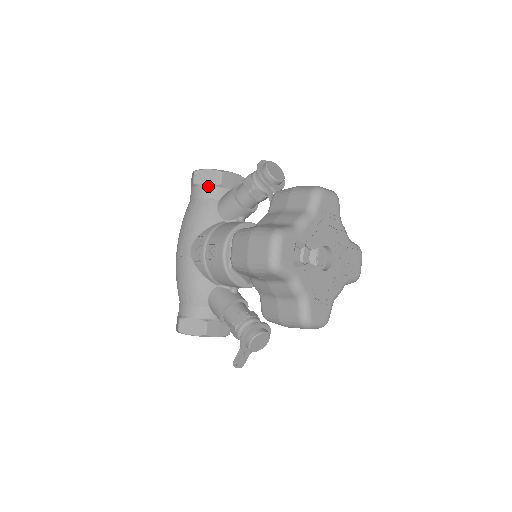
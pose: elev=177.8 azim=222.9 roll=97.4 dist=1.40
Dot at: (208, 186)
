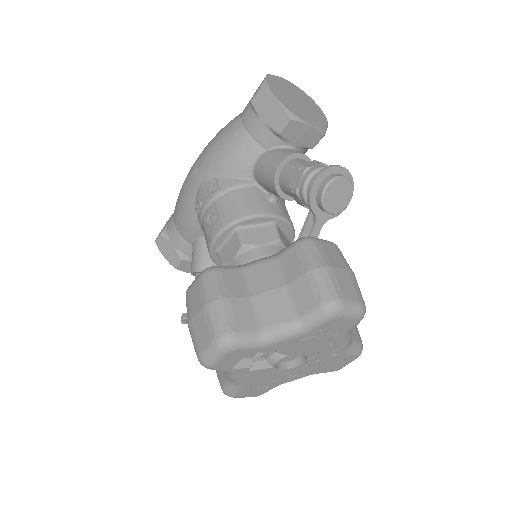
Dot at: (263, 123)
